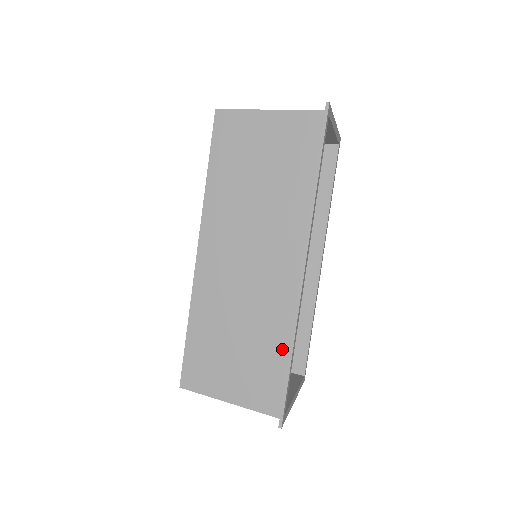
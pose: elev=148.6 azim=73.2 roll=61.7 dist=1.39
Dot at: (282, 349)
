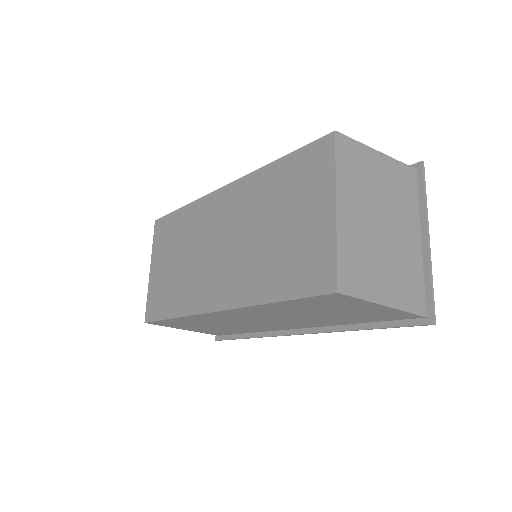
Dot at: occluded
